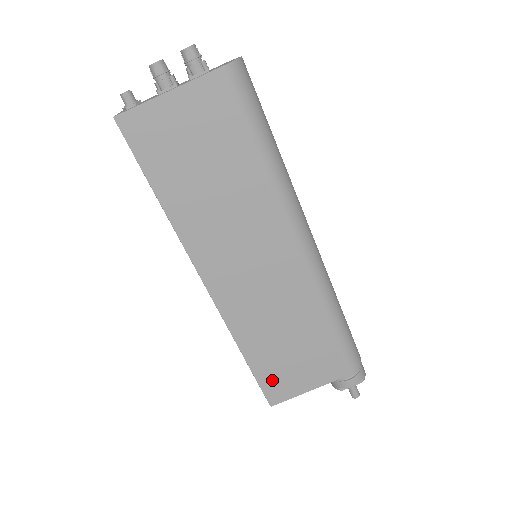
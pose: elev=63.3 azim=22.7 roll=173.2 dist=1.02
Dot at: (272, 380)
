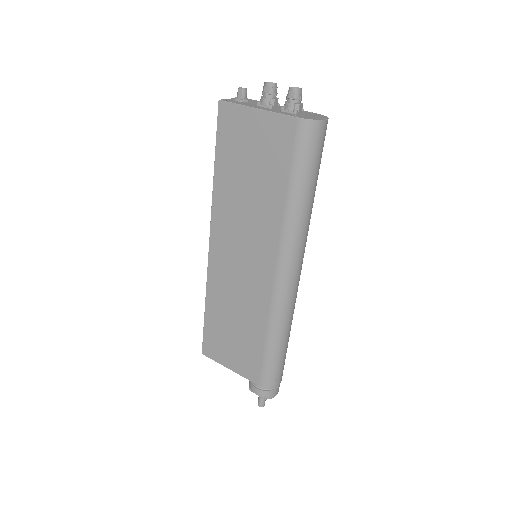
Dot at: (212, 339)
